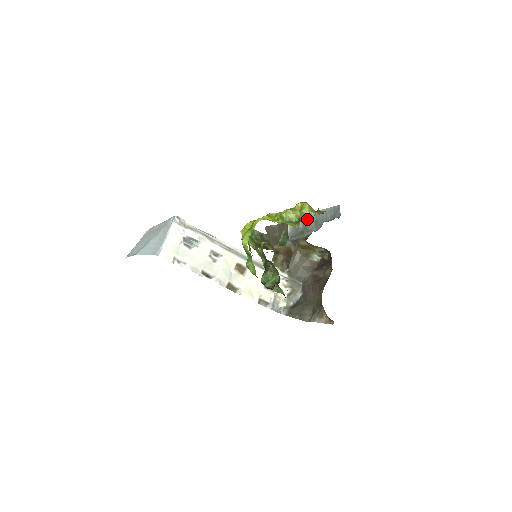
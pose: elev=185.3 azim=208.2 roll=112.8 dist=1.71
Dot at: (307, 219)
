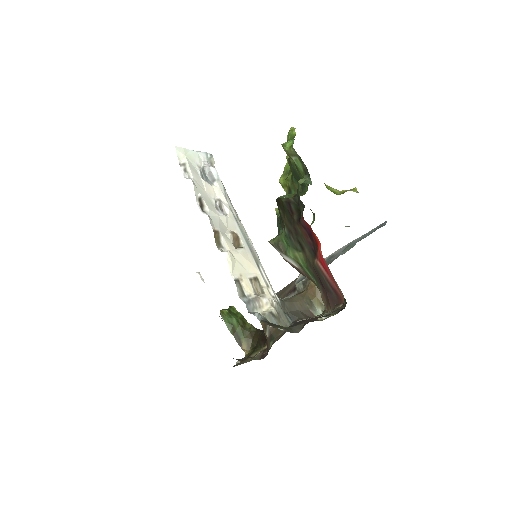
Dot at: (332, 255)
